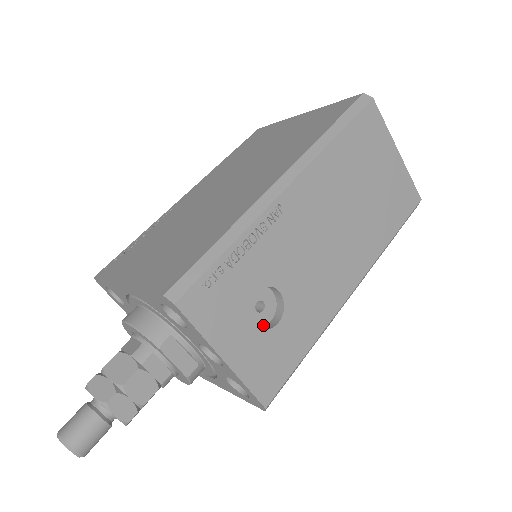
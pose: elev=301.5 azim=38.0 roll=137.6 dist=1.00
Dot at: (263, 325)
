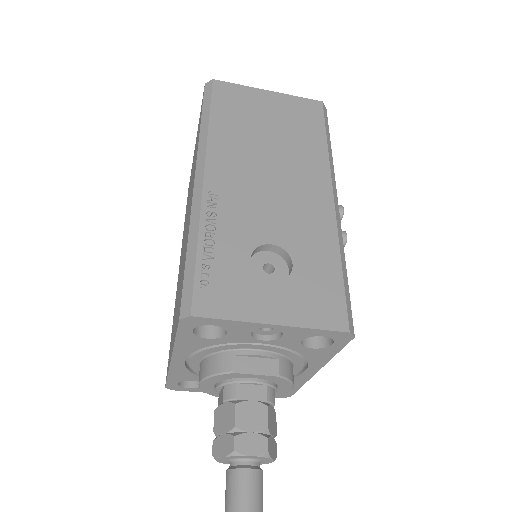
Dot at: occluded
